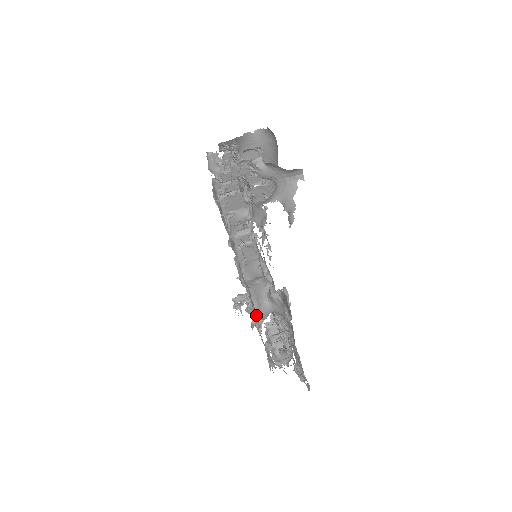
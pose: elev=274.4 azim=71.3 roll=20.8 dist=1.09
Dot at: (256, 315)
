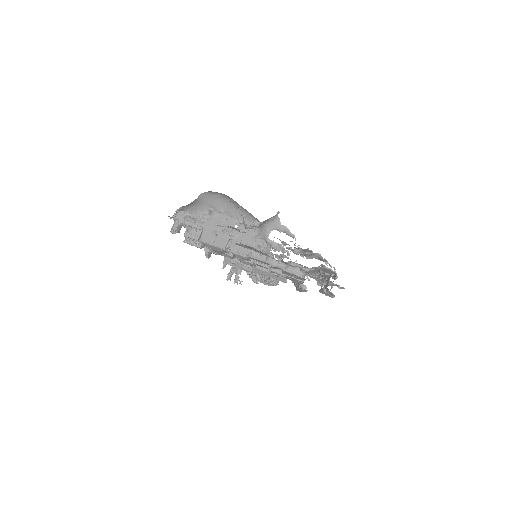
Dot at: occluded
